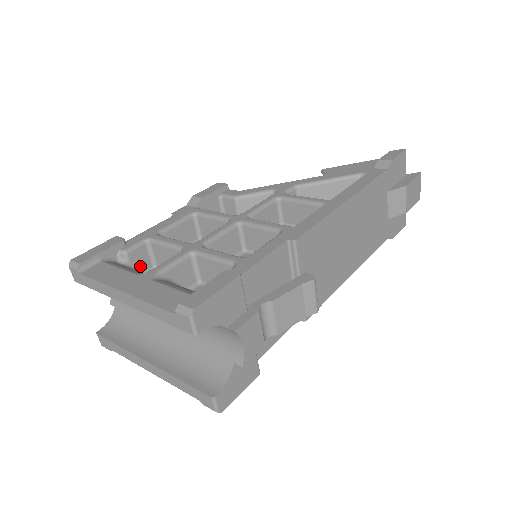
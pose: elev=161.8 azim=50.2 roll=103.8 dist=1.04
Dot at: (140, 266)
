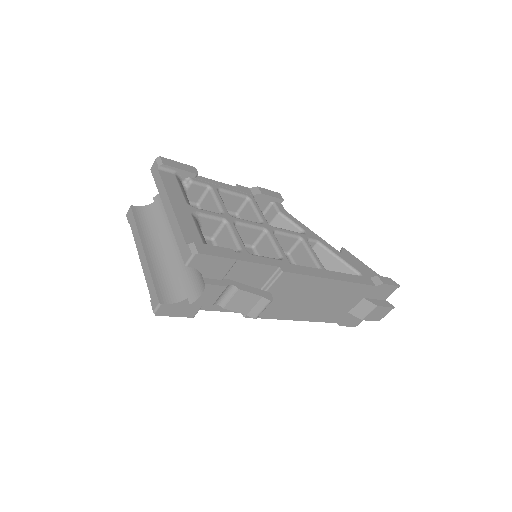
Dot at: (191, 196)
